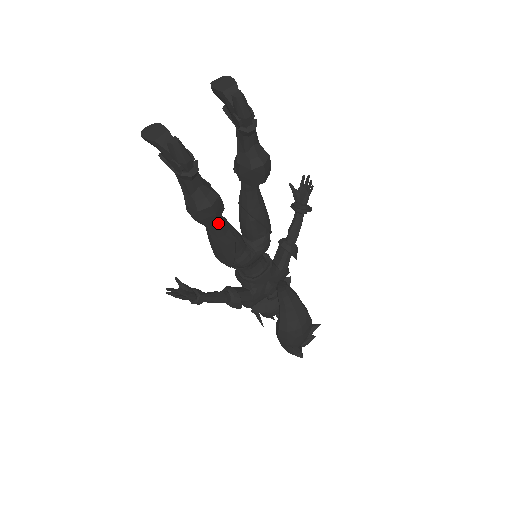
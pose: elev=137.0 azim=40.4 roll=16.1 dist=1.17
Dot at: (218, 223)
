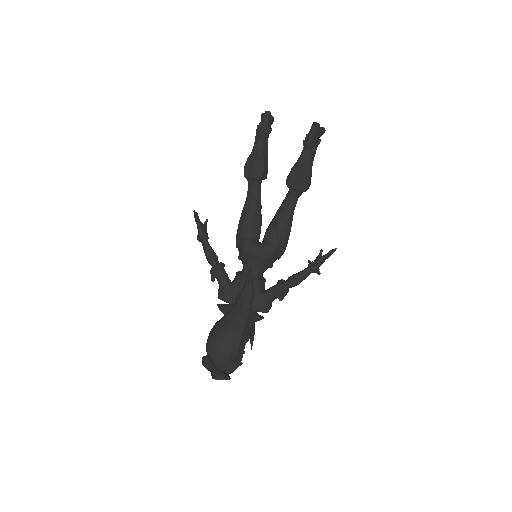
Dot at: (254, 194)
